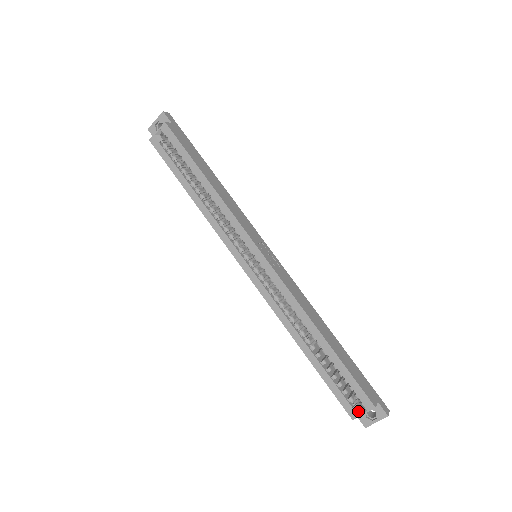
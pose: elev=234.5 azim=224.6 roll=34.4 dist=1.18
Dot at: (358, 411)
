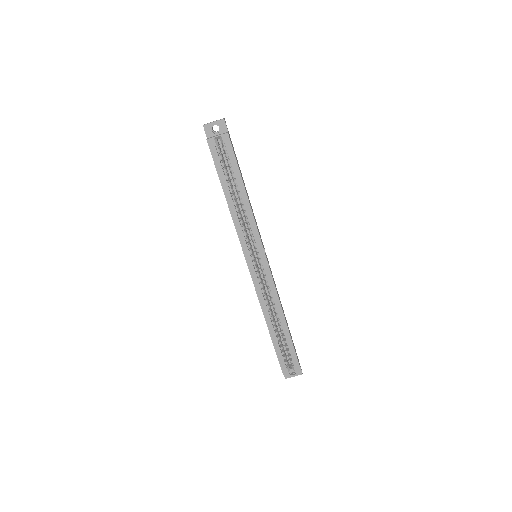
Dot at: (289, 370)
